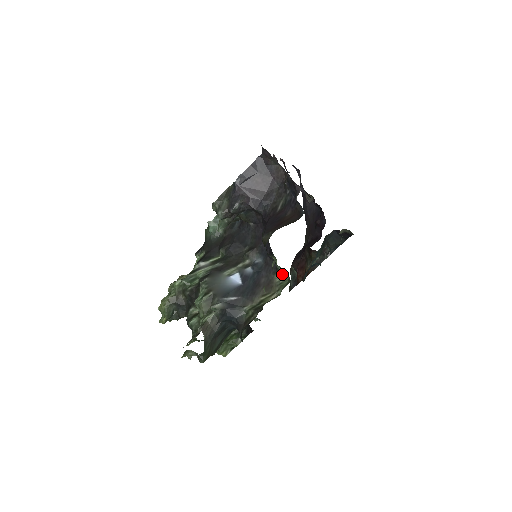
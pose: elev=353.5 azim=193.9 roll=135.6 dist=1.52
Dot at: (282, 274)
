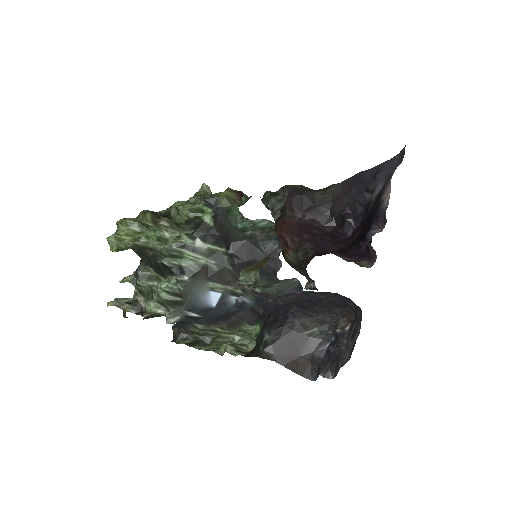
Dot at: (253, 329)
